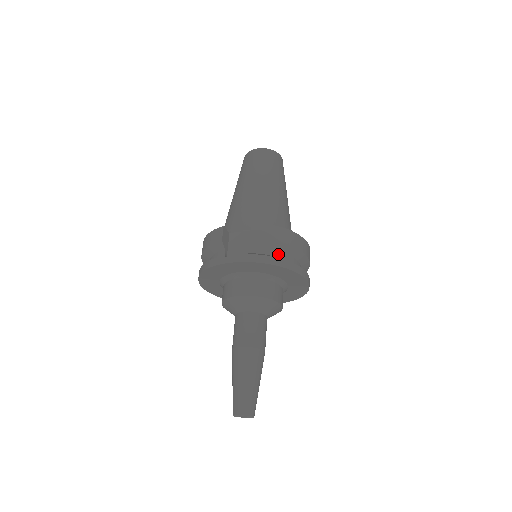
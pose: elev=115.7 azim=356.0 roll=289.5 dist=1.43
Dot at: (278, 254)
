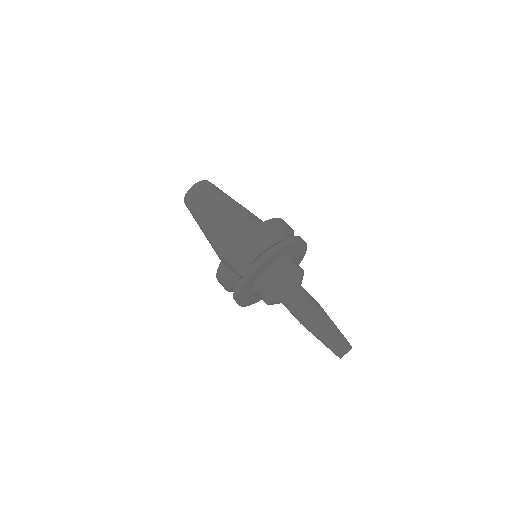
Dot at: (269, 244)
